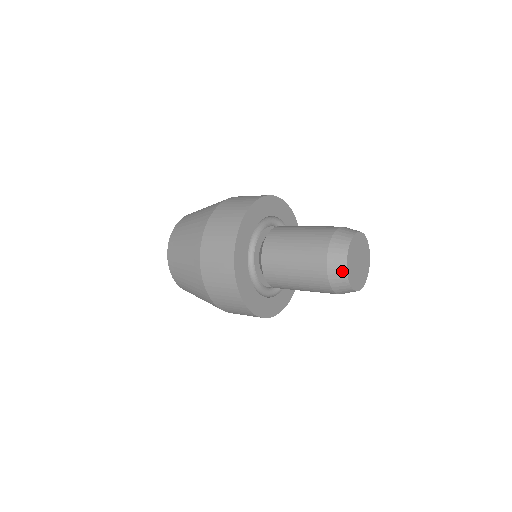
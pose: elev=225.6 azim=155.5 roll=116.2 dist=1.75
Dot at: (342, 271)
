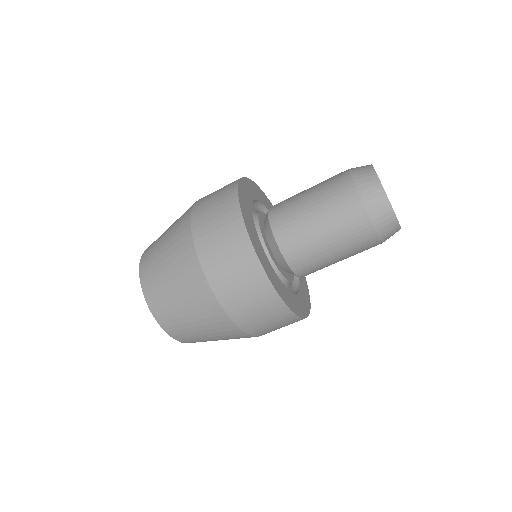
Dot at: (394, 227)
